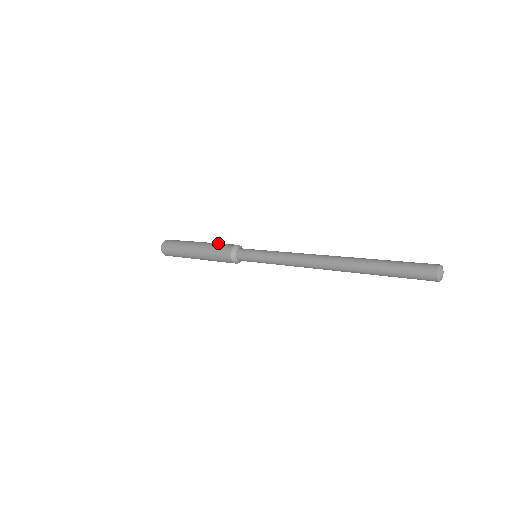
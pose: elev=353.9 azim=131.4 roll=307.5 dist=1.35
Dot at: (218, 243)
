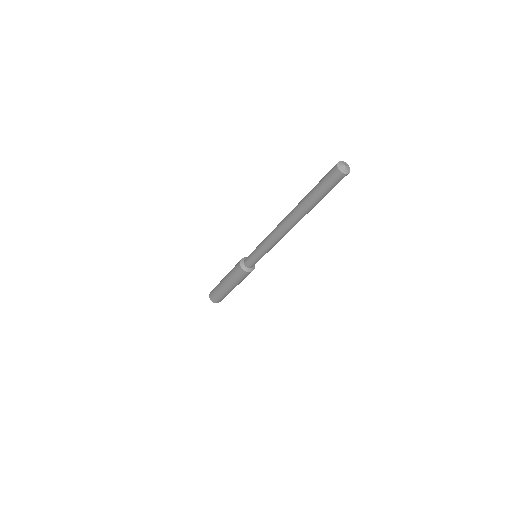
Dot at: occluded
